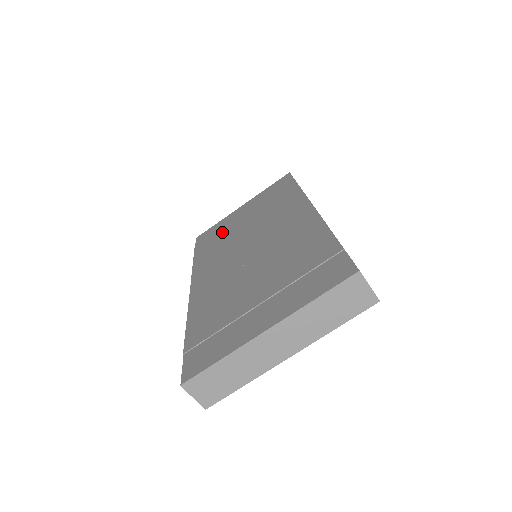
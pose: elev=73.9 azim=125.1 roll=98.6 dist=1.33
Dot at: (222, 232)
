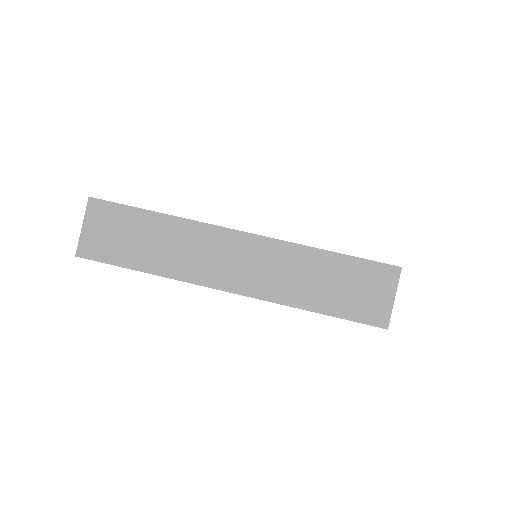
Dot at: occluded
